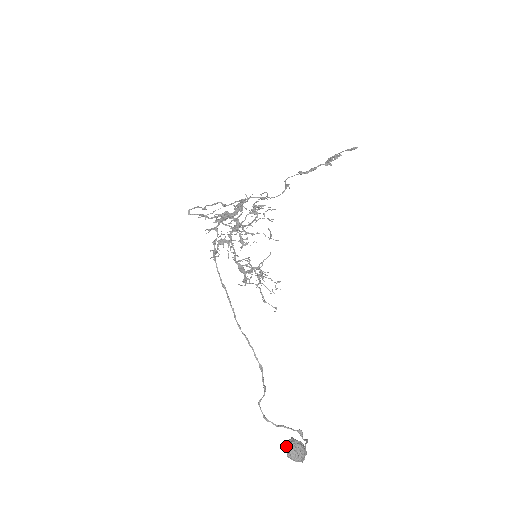
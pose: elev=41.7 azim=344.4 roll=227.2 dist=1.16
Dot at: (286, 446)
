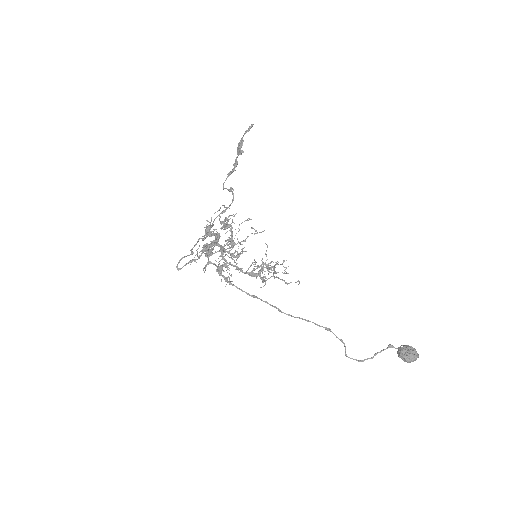
Dot at: (402, 356)
